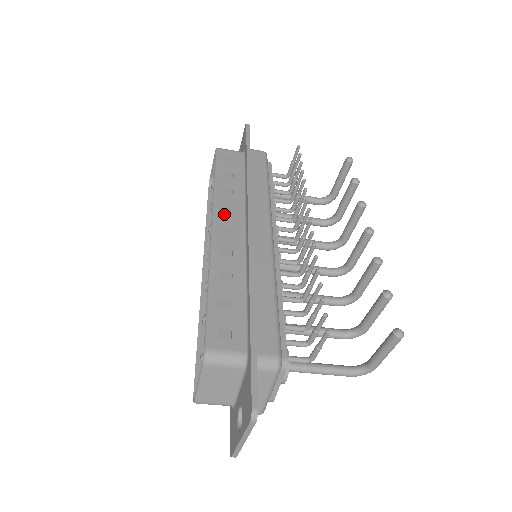
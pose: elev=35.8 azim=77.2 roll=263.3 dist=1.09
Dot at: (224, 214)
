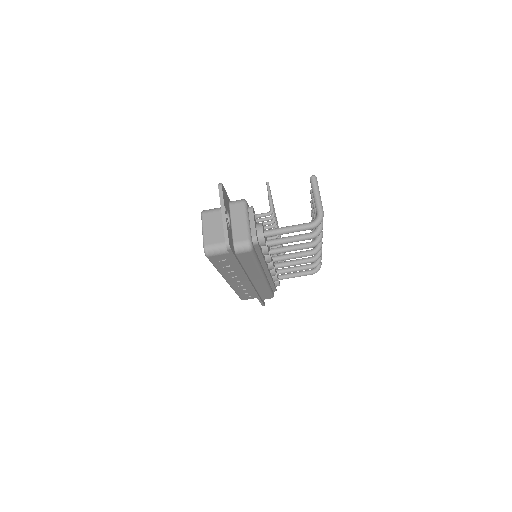
Dot at: occluded
